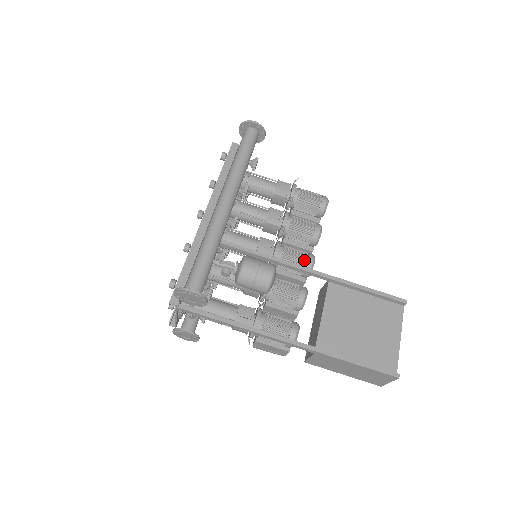
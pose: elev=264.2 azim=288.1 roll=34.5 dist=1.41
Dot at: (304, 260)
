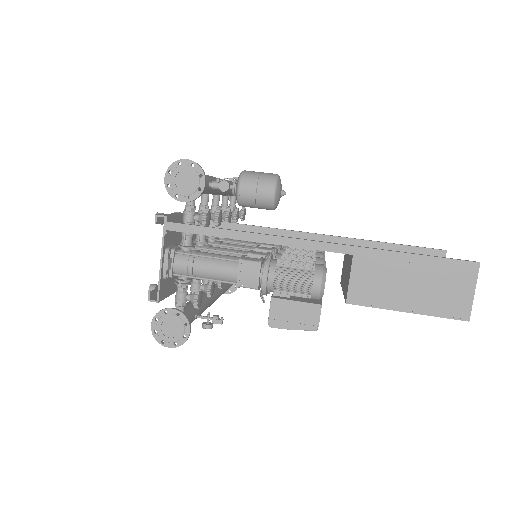
Dot at: (312, 253)
